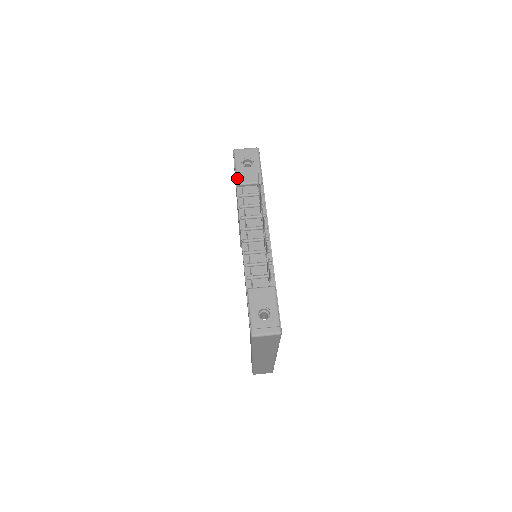
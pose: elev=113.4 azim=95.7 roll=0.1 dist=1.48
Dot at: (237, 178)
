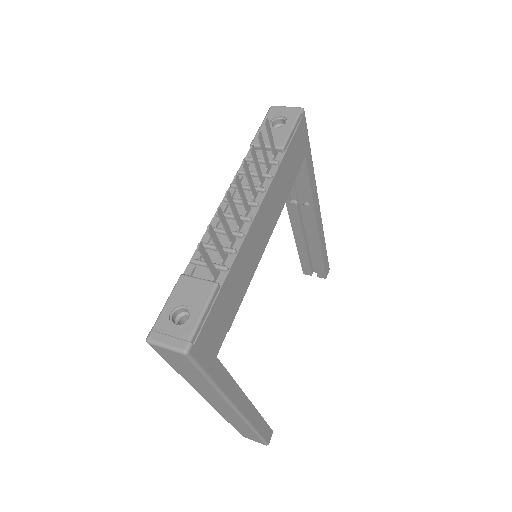
Dot at: (254, 137)
